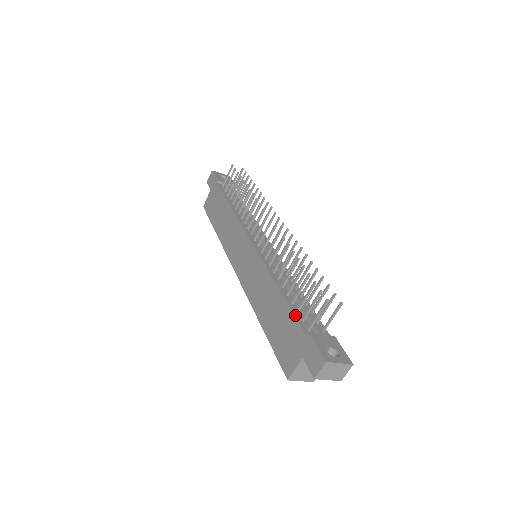
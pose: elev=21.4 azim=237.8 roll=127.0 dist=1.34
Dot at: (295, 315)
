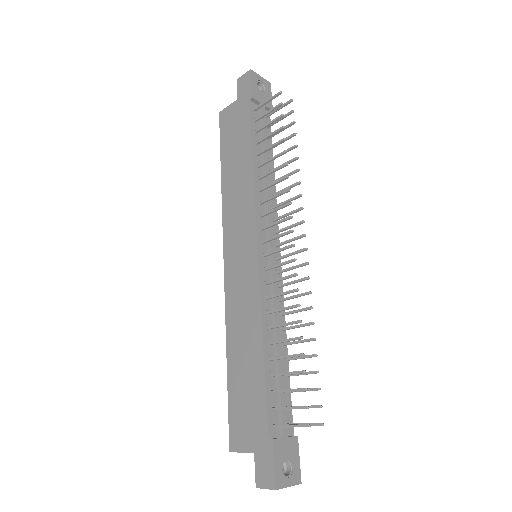
Dot at: (267, 401)
